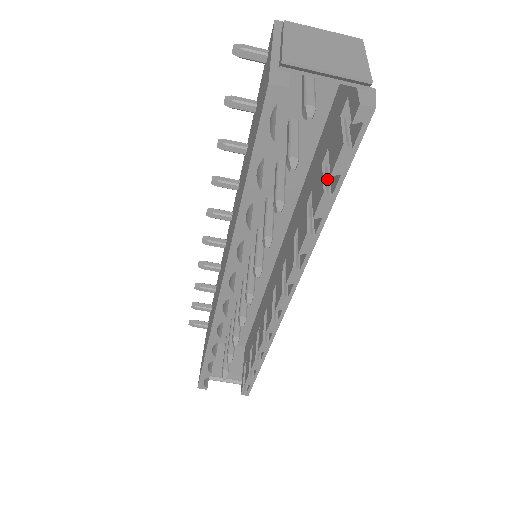
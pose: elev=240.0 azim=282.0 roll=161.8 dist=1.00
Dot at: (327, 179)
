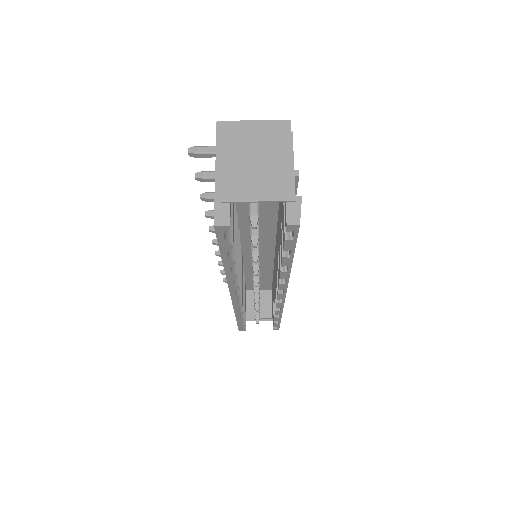
Dot at: occluded
